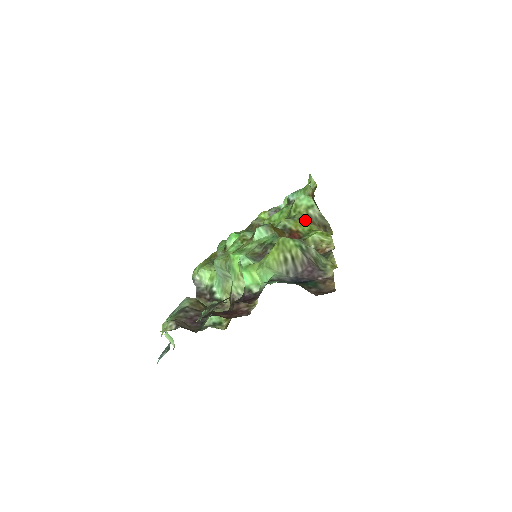
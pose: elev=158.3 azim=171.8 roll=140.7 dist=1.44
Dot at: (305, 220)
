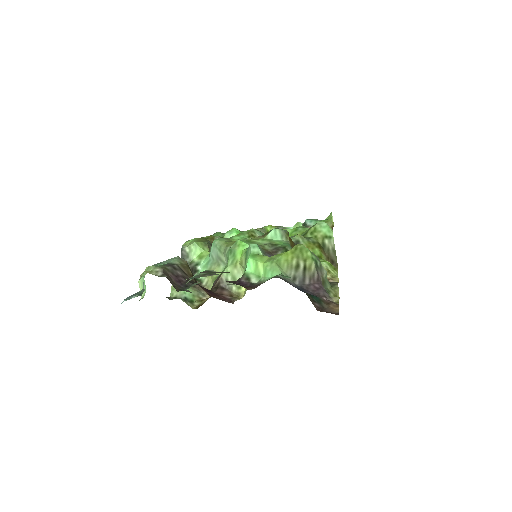
Dot at: (319, 246)
